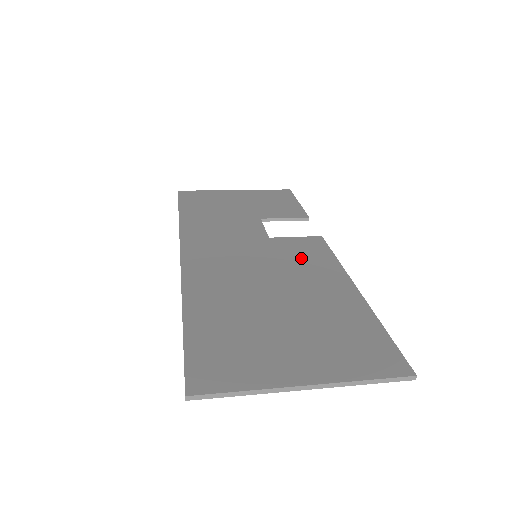
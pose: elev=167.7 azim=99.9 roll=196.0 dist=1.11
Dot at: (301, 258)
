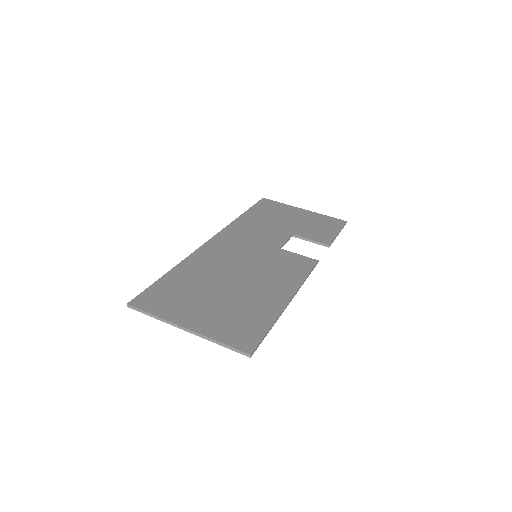
Dot at: (281, 268)
